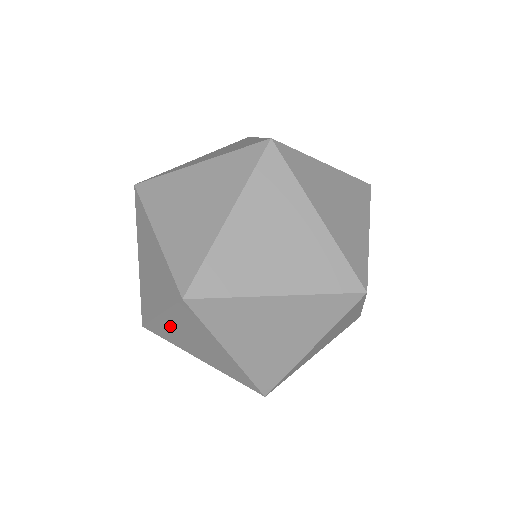
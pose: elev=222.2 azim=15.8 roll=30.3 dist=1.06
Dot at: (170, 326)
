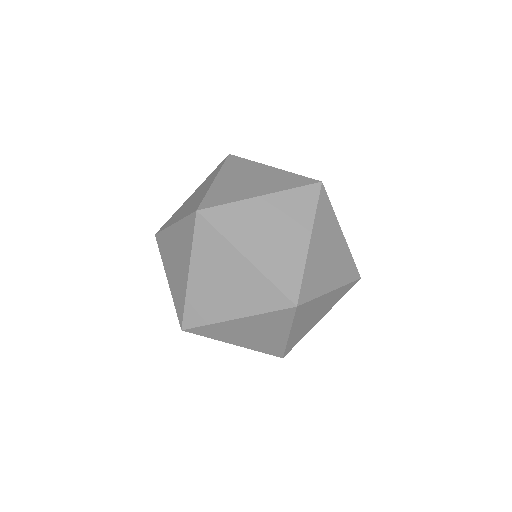
Dot at: (172, 237)
